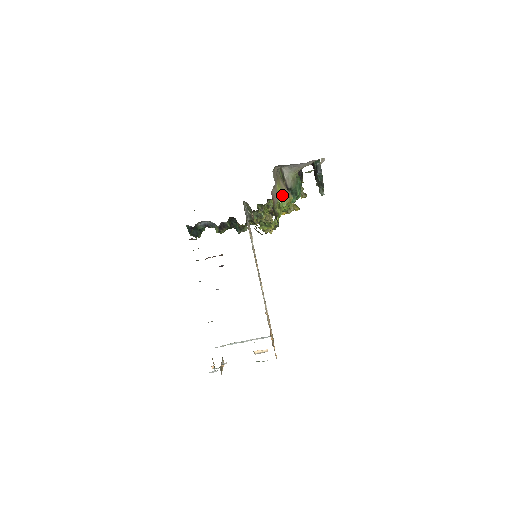
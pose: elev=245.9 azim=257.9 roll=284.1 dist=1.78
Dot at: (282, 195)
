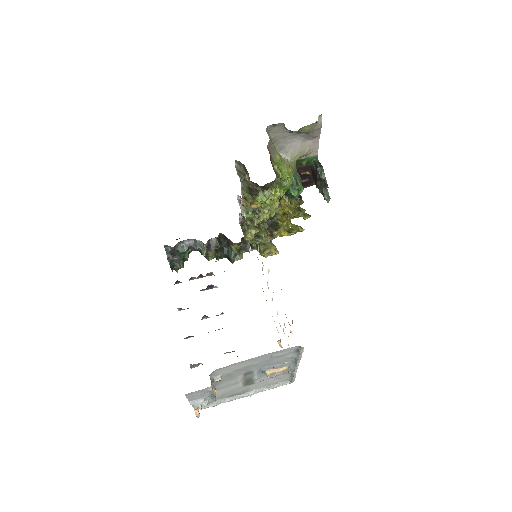
Dot at: (280, 158)
